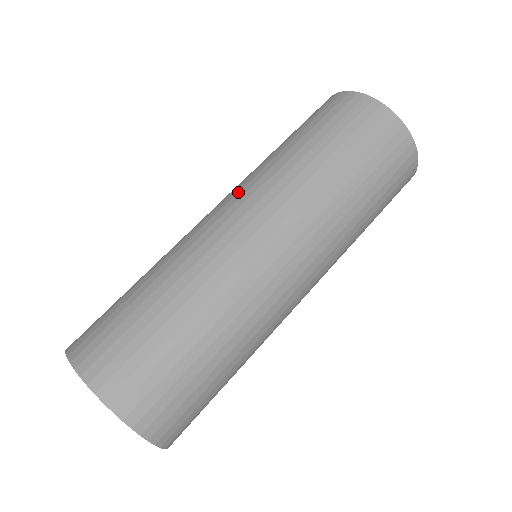
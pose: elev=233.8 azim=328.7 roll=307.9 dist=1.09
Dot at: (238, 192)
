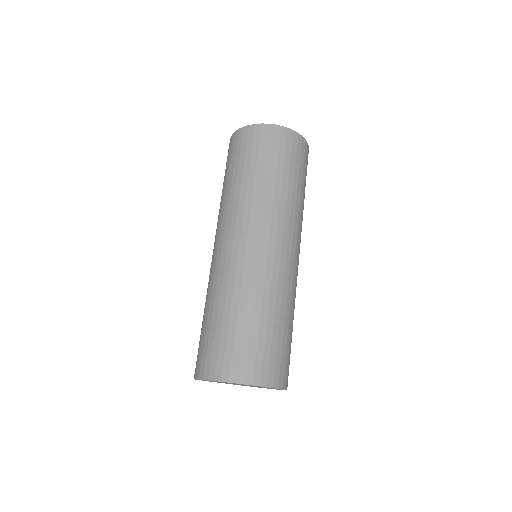
Dot at: (216, 232)
